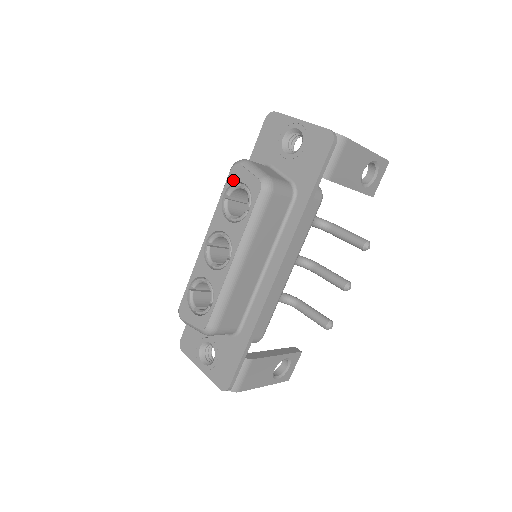
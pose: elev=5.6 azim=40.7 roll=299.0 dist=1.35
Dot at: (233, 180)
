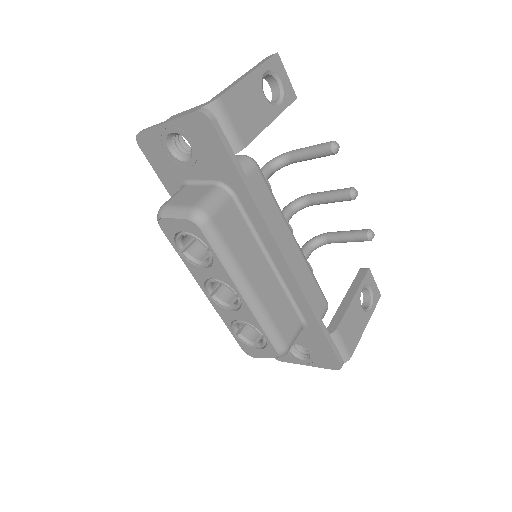
Dot at: (171, 235)
